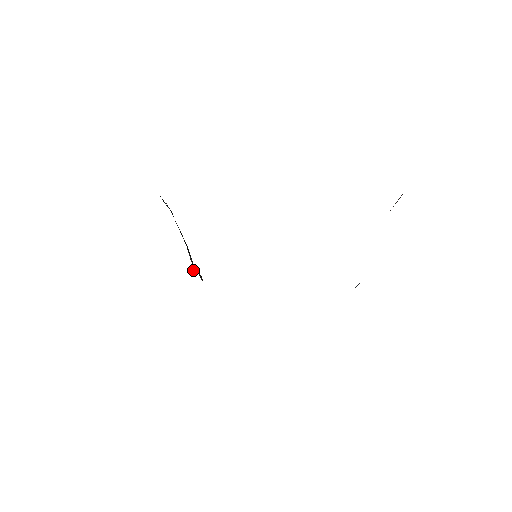
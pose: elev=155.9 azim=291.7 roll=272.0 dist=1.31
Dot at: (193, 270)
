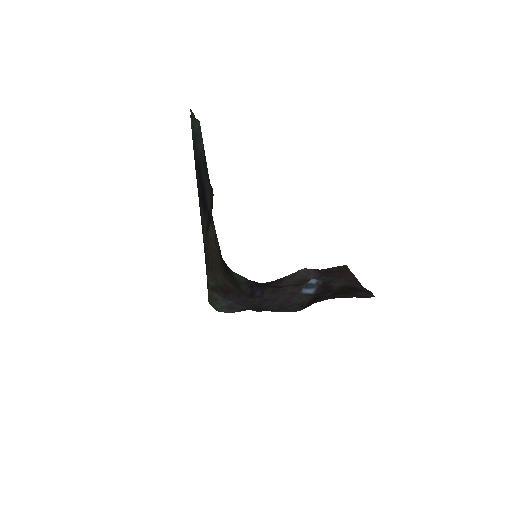
Dot at: occluded
